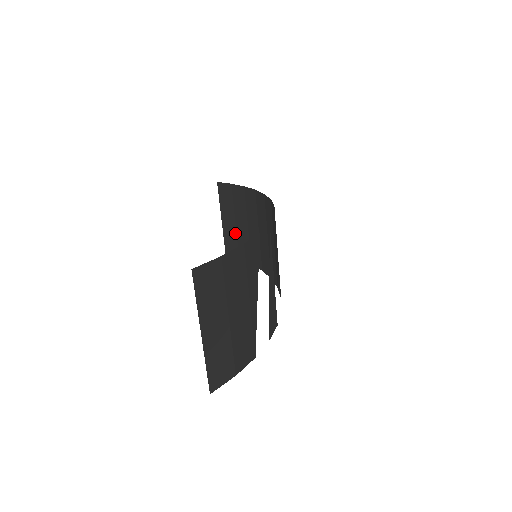
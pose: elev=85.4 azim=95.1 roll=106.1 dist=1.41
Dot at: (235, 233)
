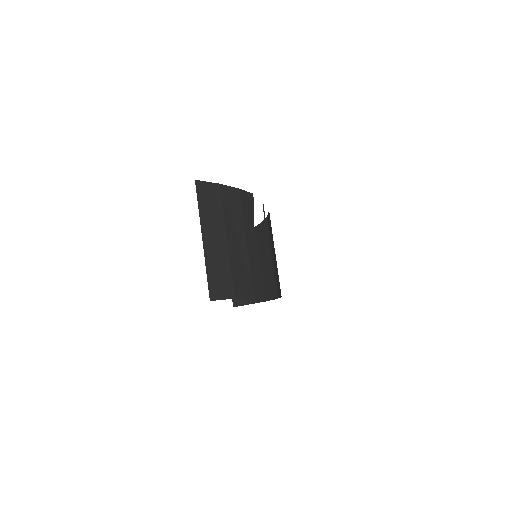
Dot at: occluded
